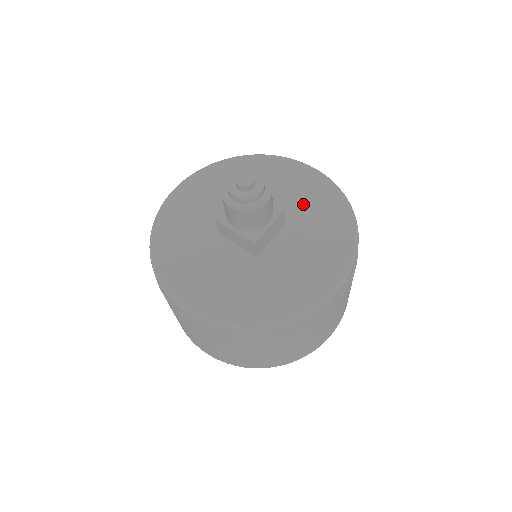
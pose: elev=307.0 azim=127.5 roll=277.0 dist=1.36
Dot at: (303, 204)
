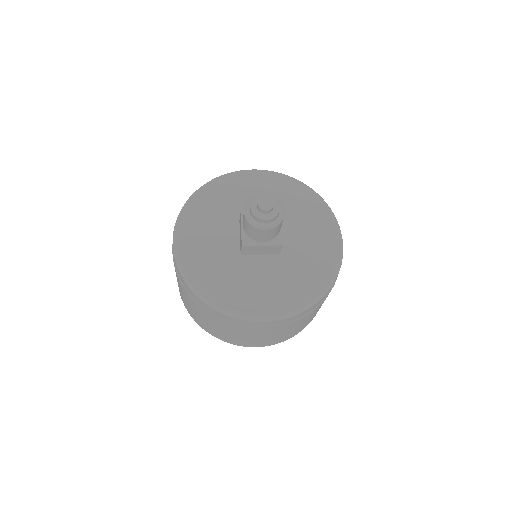
Dot at: (305, 255)
